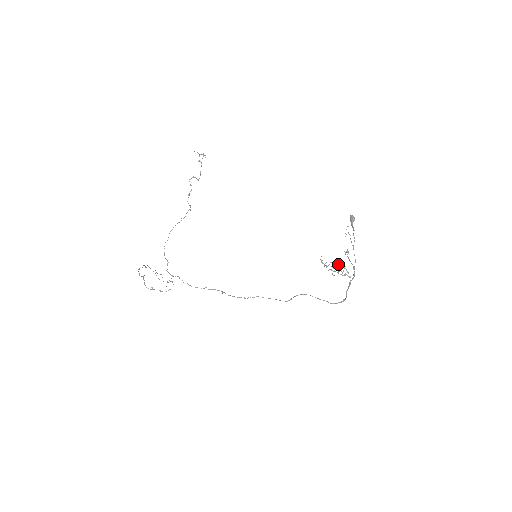
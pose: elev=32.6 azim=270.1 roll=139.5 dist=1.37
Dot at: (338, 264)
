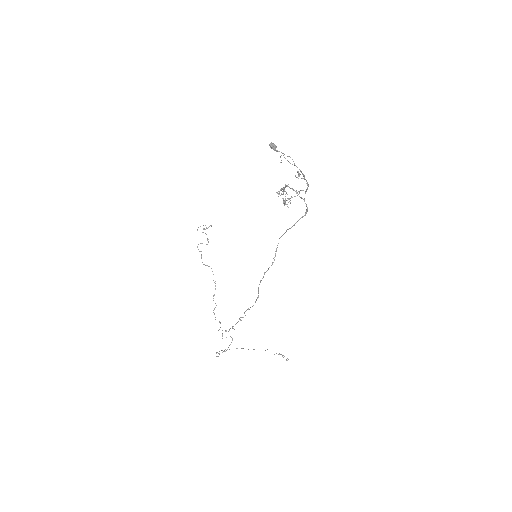
Dot at: (280, 190)
